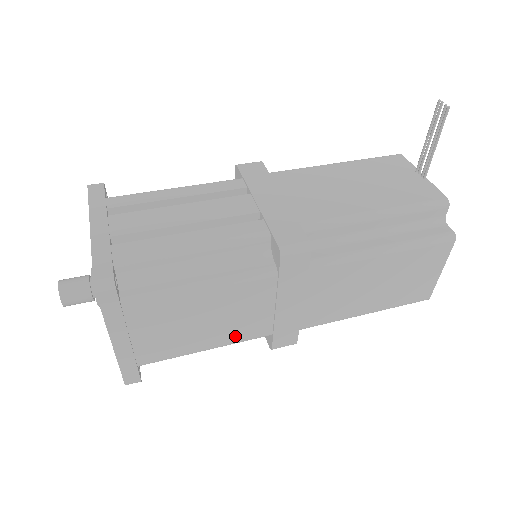
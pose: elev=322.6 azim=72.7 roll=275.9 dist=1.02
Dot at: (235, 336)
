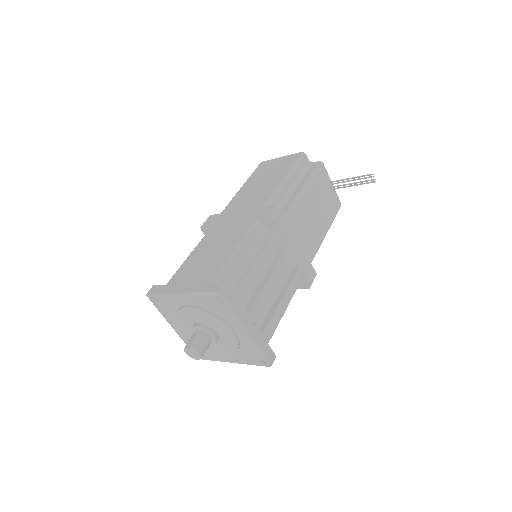
Dot at: occluded
